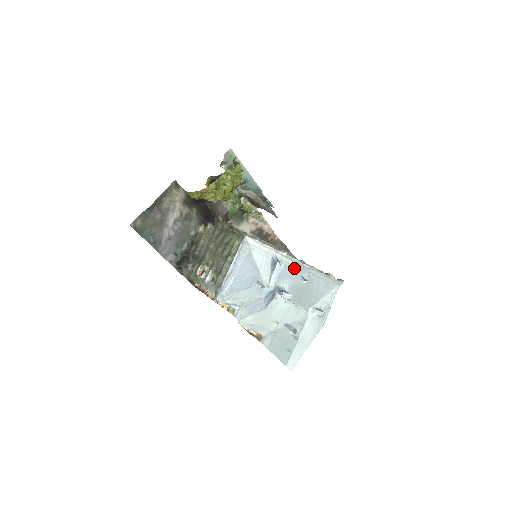
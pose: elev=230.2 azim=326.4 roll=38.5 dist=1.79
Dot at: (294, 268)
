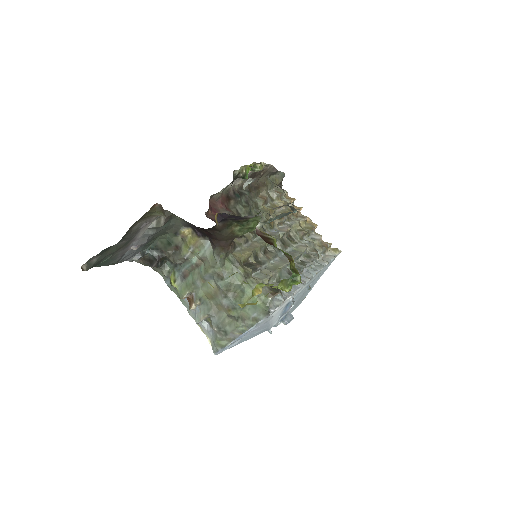
Dot at: (304, 288)
